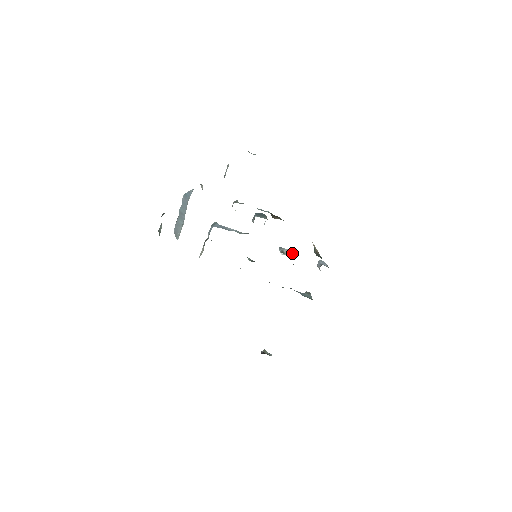
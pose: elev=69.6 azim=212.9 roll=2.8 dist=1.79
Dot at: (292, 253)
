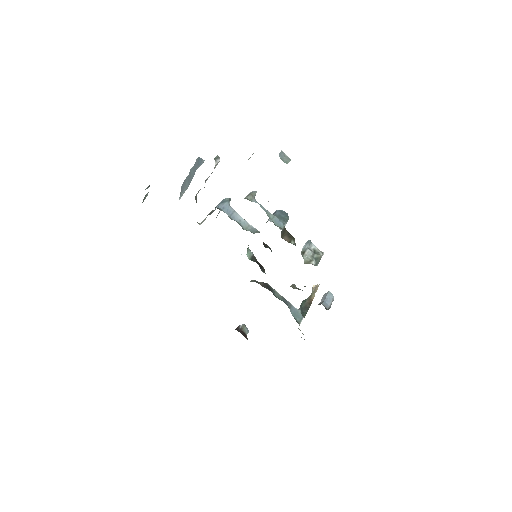
Dot at: (312, 260)
